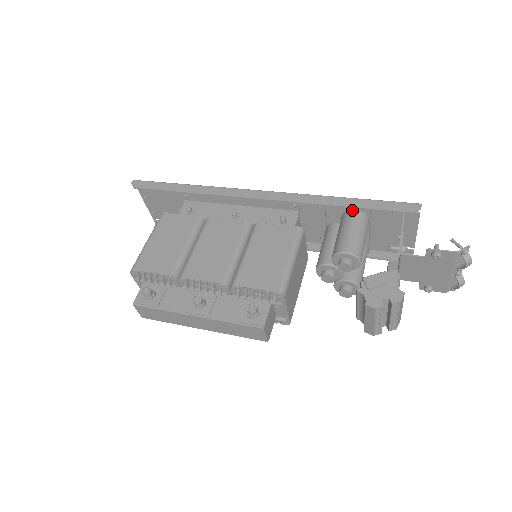
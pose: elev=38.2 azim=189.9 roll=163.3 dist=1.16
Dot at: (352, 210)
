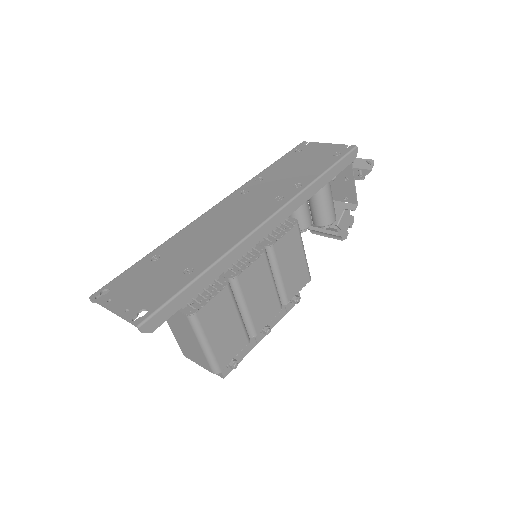
Dot at: (326, 183)
